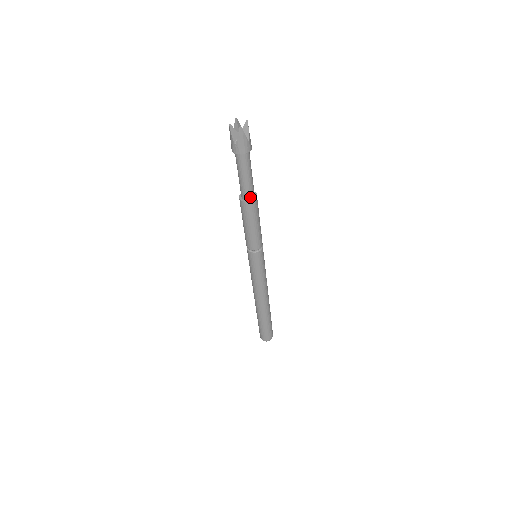
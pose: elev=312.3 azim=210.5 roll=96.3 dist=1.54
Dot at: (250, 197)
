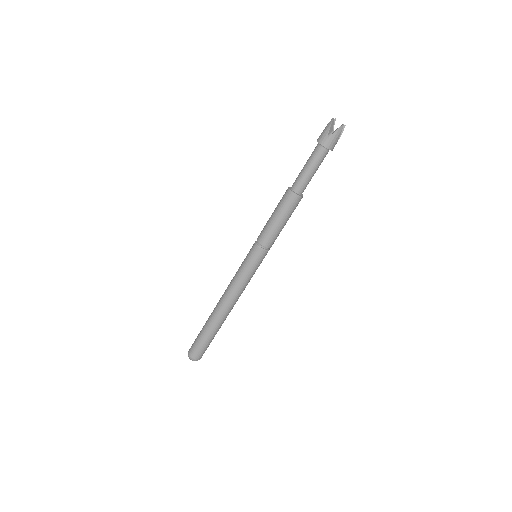
Dot at: (301, 192)
